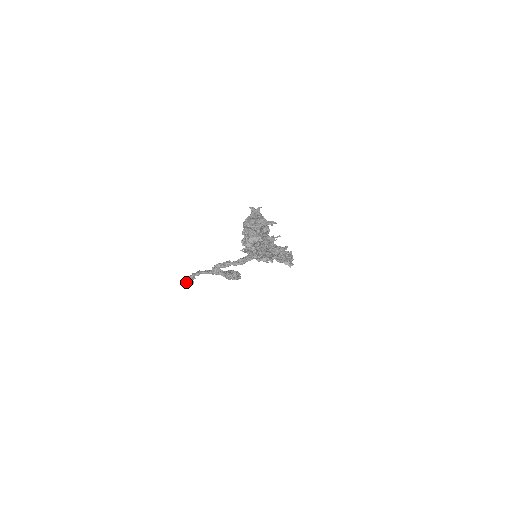
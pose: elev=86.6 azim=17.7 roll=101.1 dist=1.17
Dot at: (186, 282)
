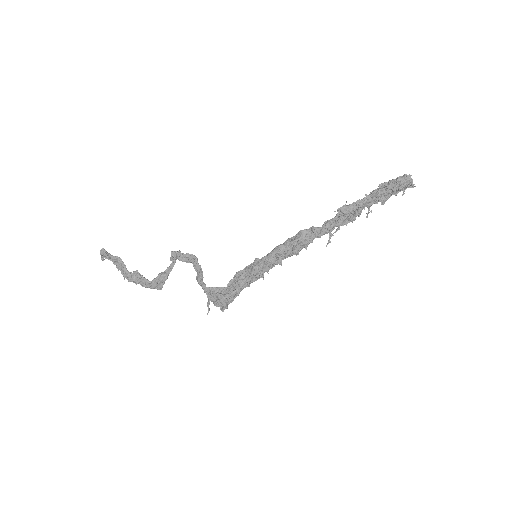
Dot at: (102, 251)
